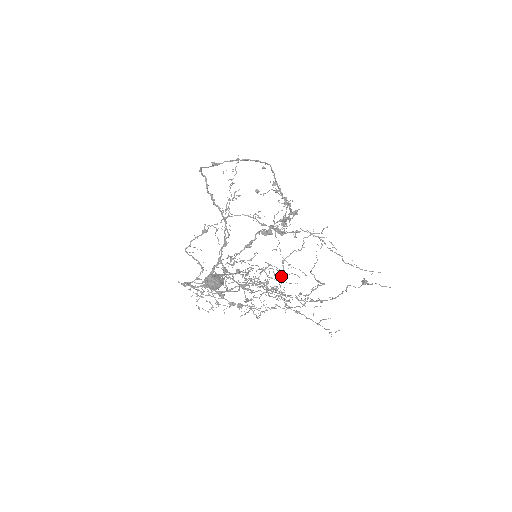
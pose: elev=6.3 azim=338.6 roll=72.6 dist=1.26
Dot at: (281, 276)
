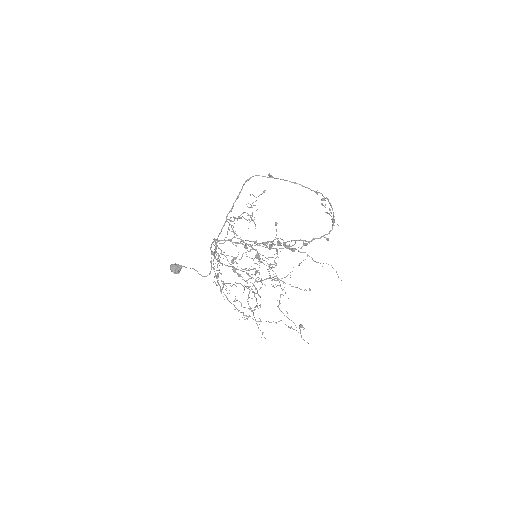
Dot at: occluded
